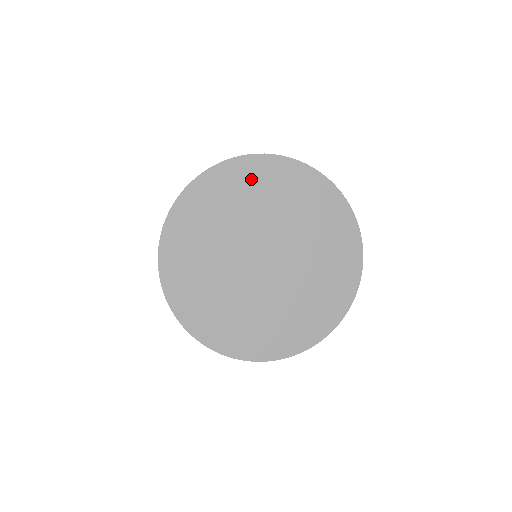
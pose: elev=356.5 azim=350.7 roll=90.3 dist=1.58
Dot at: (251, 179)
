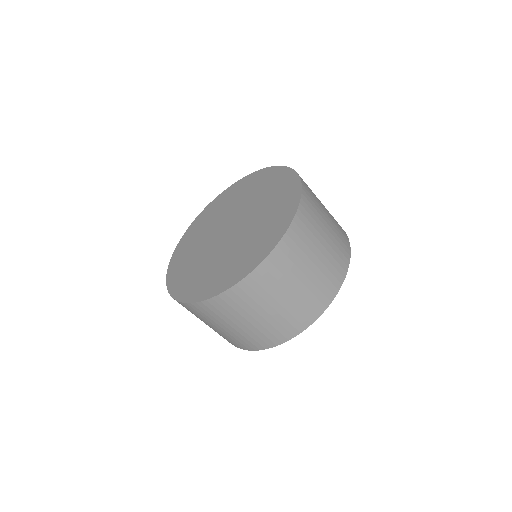
Dot at: (239, 189)
